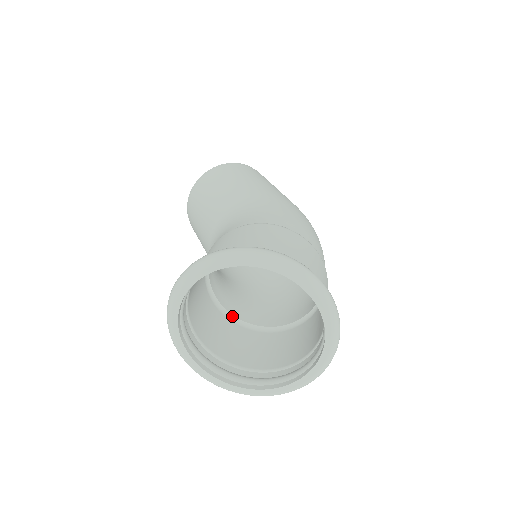
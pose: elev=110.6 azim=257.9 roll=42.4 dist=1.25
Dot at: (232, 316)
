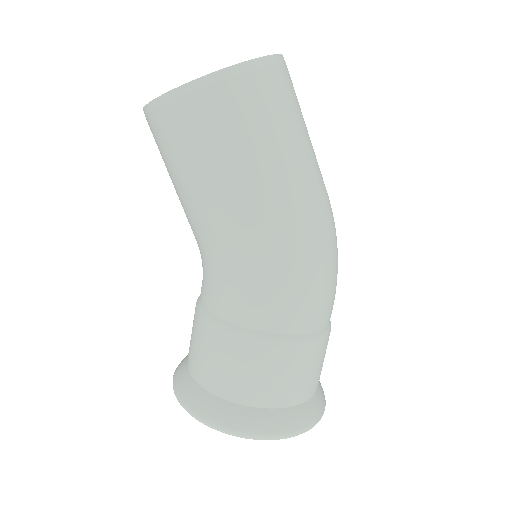
Dot at: occluded
